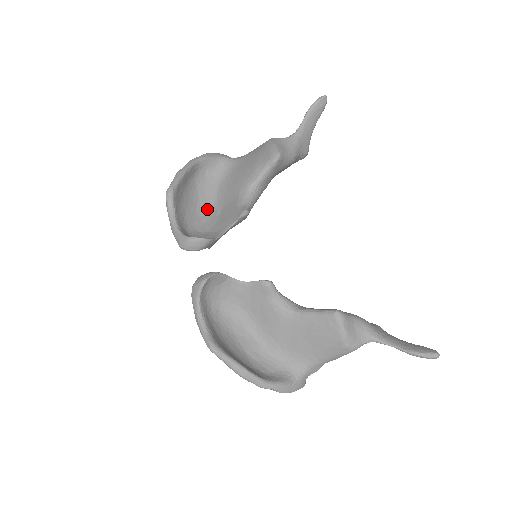
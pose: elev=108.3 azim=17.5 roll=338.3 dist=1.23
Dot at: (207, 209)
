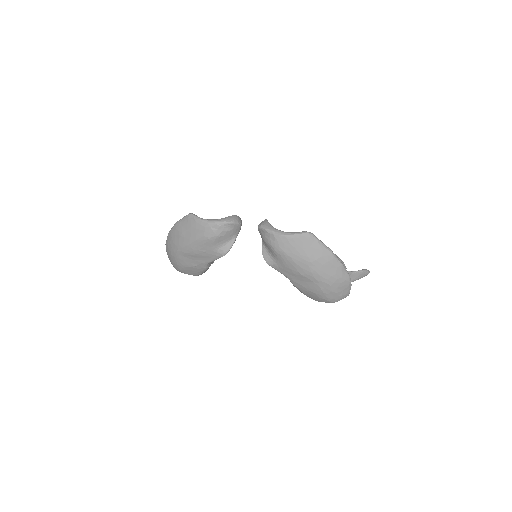
Dot at: occluded
